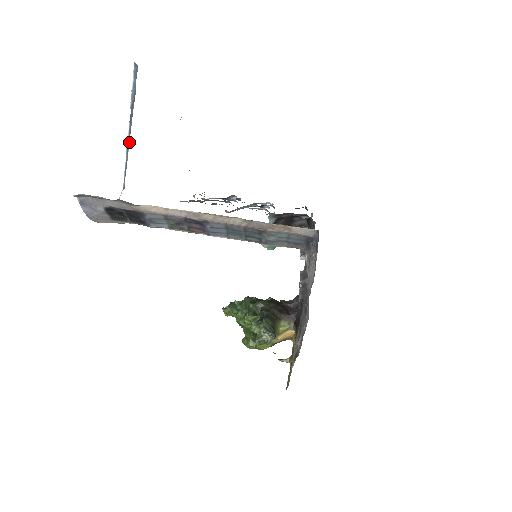
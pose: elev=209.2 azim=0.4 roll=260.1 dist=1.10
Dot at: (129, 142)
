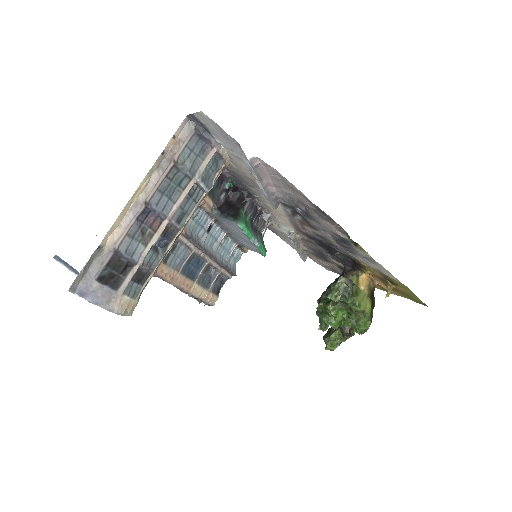
Dot at: occluded
